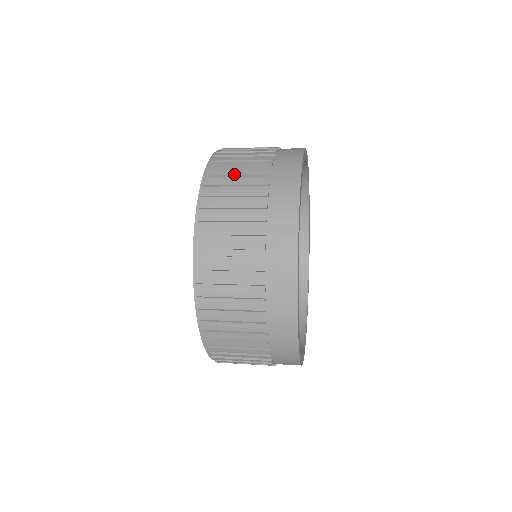
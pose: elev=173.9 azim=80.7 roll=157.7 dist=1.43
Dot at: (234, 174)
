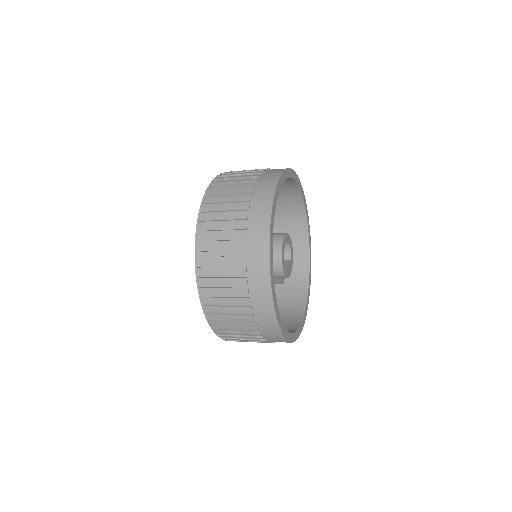
Dot at: (228, 187)
